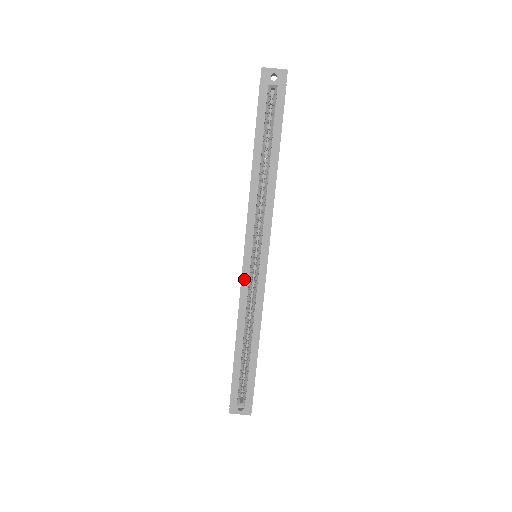
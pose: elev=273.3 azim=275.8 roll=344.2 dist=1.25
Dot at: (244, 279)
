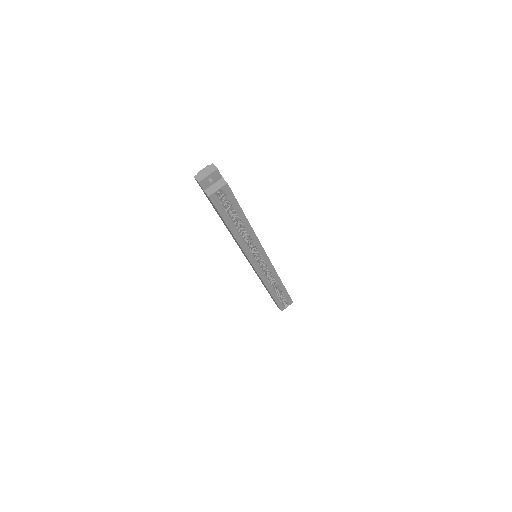
Dot at: (259, 273)
